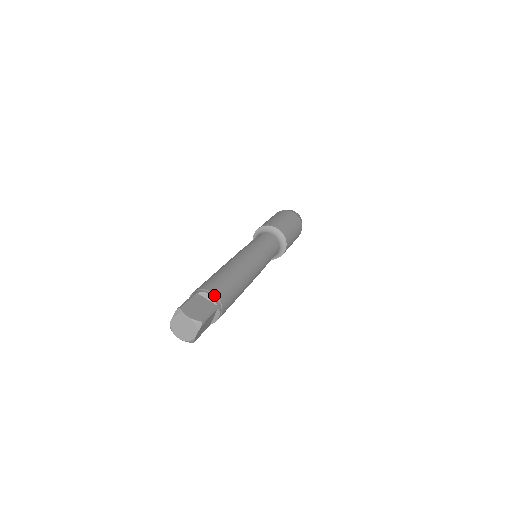
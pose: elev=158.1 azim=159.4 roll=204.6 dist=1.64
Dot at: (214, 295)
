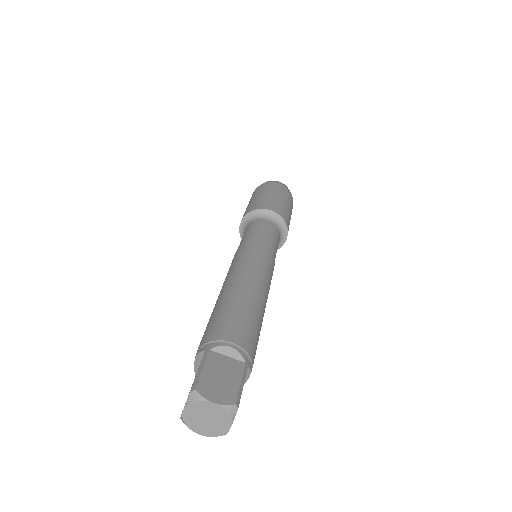
Dot at: (237, 346)
